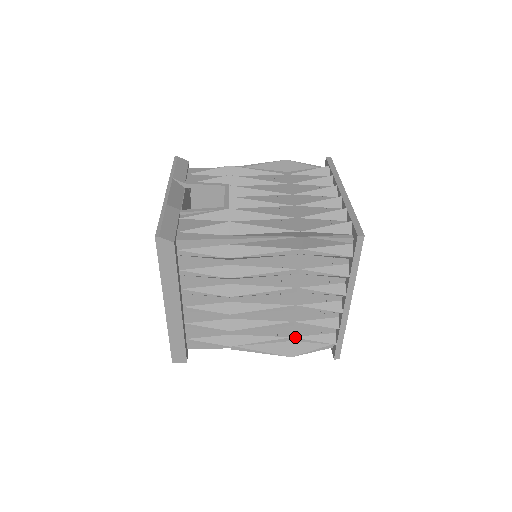
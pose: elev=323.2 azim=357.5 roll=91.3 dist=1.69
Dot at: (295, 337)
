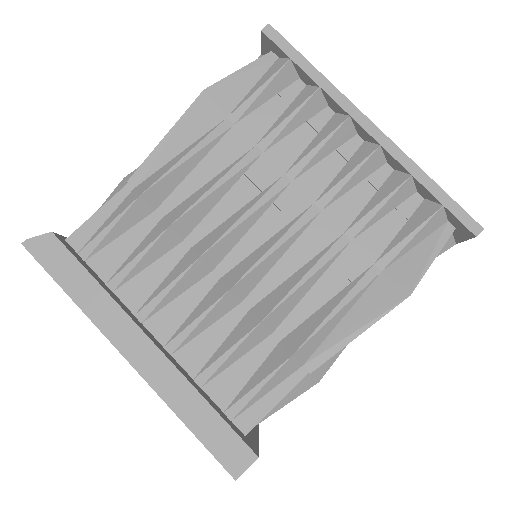
Dot at: (377, 260)
